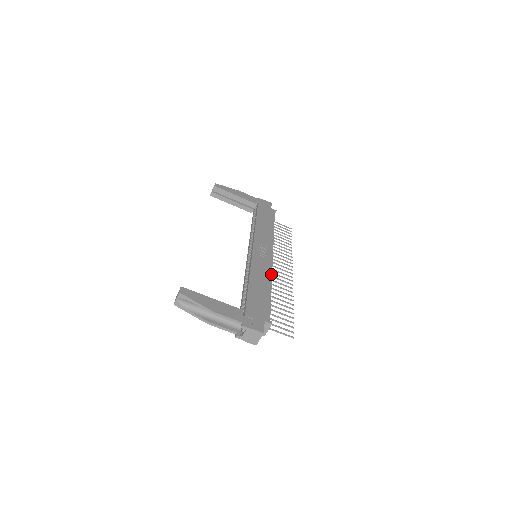
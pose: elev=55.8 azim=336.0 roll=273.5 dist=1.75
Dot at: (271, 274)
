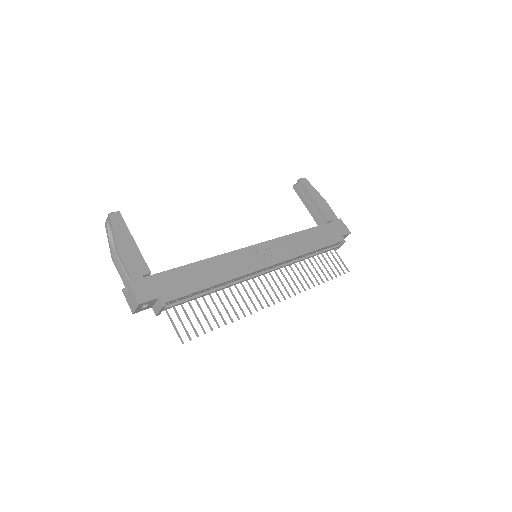
Dot at: (238, 276)
